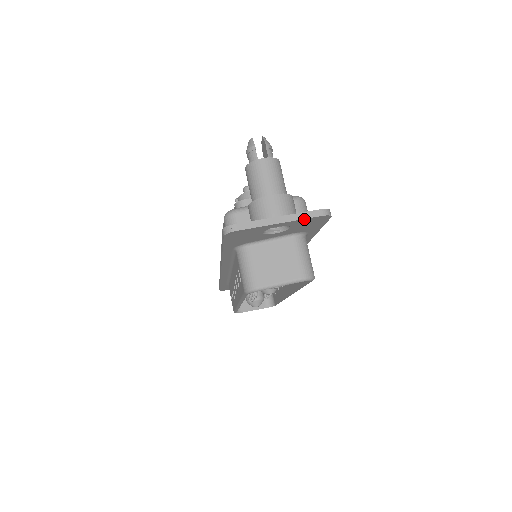
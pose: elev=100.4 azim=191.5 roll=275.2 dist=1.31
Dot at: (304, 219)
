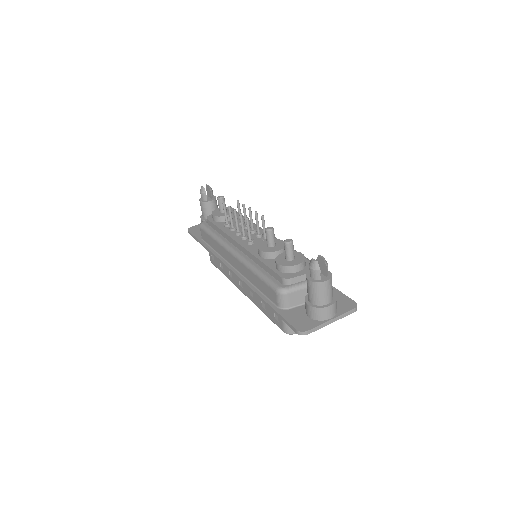
Dot at: (344, 316)
